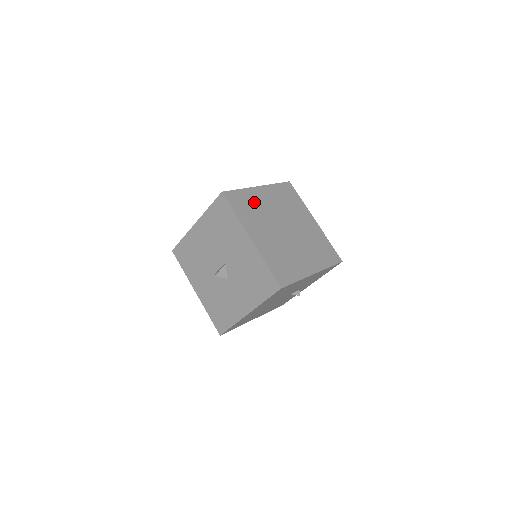
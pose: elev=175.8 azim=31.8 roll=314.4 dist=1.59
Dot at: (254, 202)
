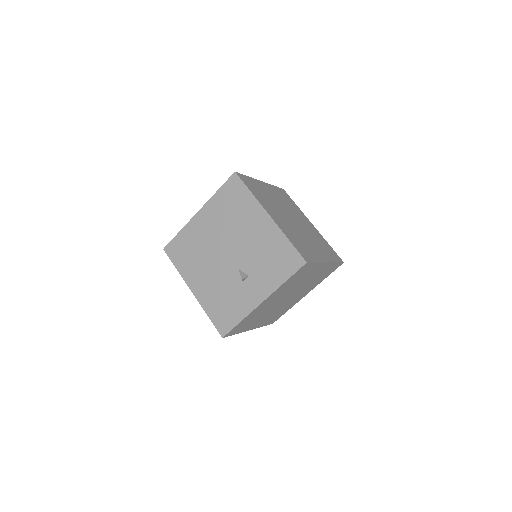
Dot at: (295, 209)
